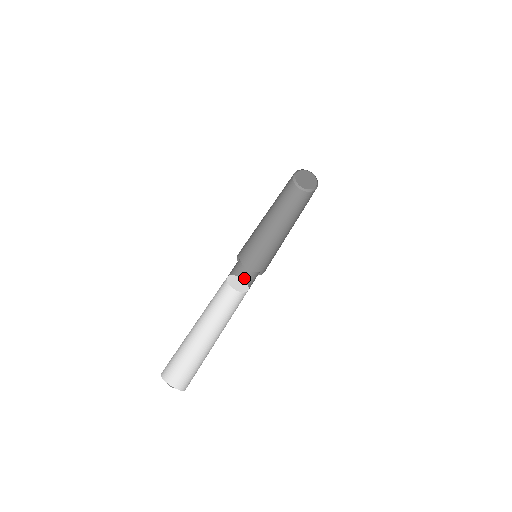
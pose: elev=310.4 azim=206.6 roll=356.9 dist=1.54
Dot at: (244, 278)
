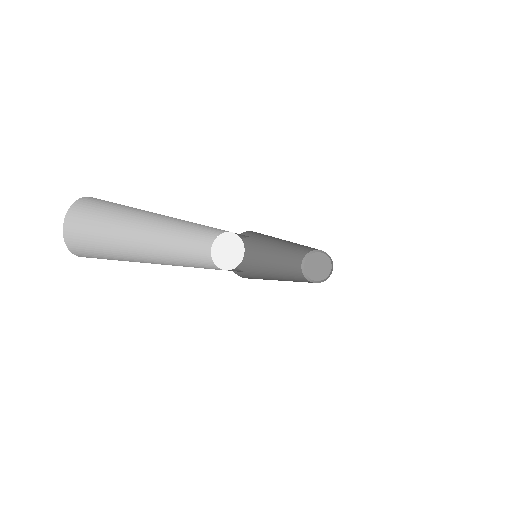
Dot at: occluded
